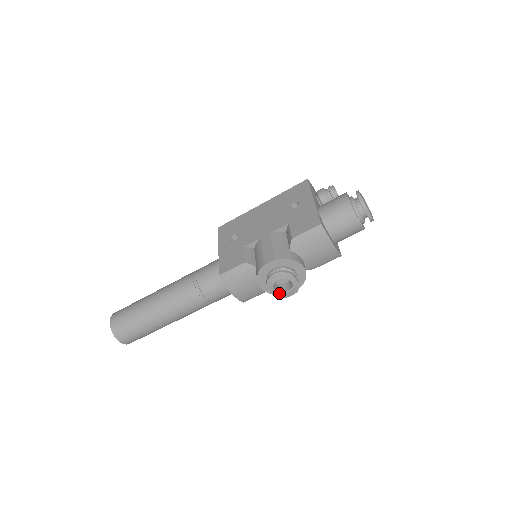
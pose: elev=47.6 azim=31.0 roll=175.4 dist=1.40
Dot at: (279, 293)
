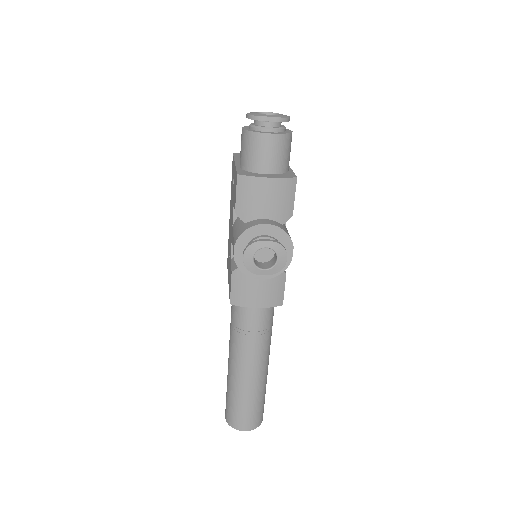
Dot at: (272, 268)
